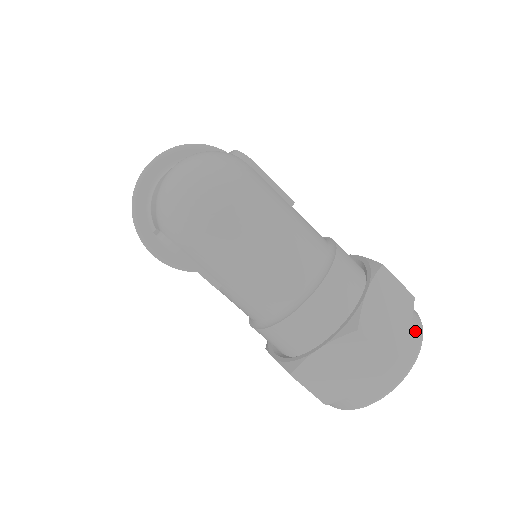
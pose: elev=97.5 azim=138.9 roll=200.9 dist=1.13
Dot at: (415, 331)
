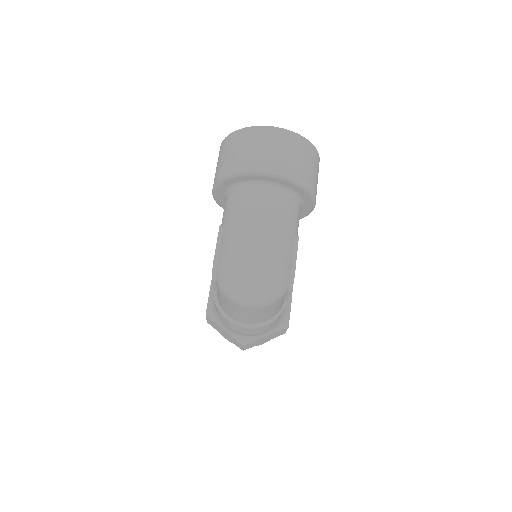
Dot at: occluded
